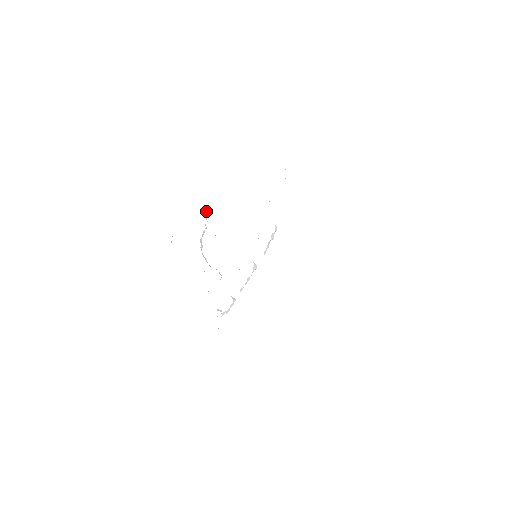
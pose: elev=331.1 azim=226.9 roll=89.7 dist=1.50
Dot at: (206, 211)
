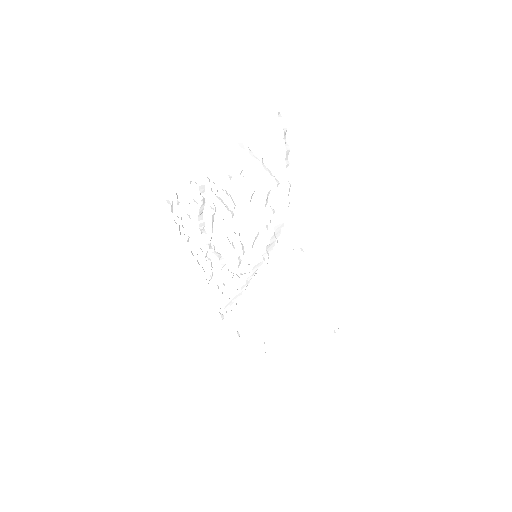
Dot at: (200, 185)
